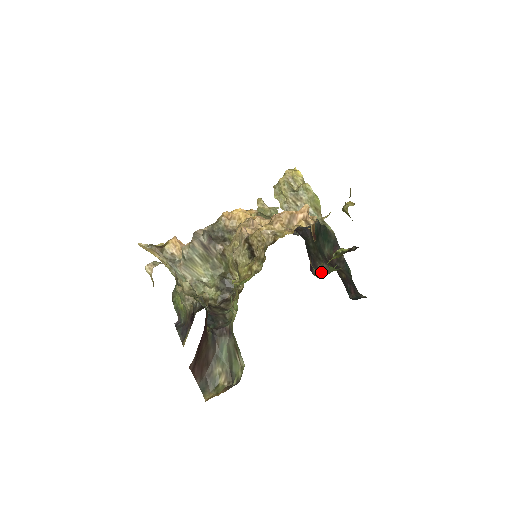
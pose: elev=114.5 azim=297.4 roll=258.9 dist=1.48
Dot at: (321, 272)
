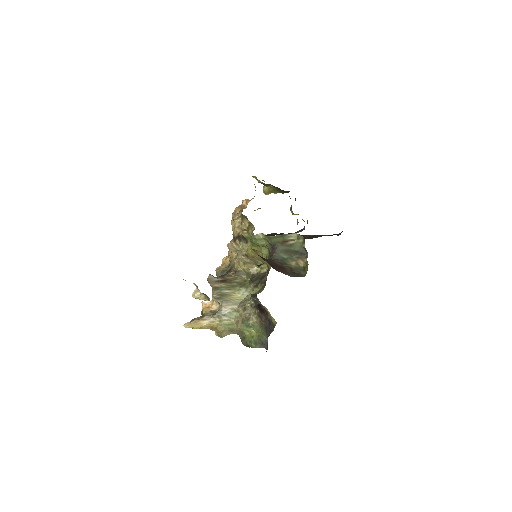
Dot at: (297, 224)
